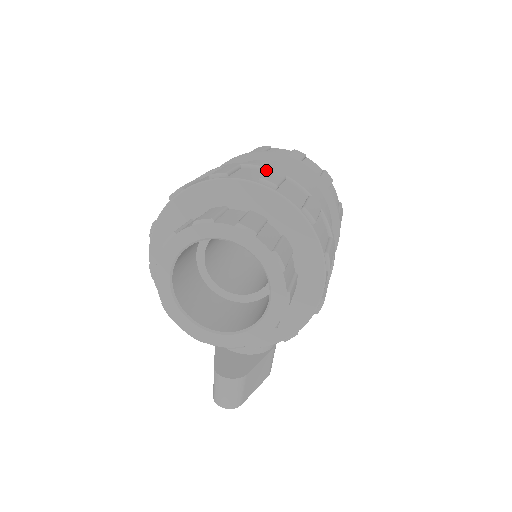
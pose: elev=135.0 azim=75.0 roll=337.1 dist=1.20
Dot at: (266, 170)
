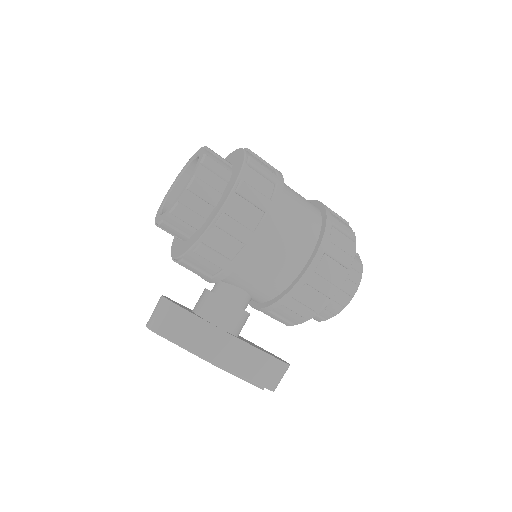
Dot at: occluded
